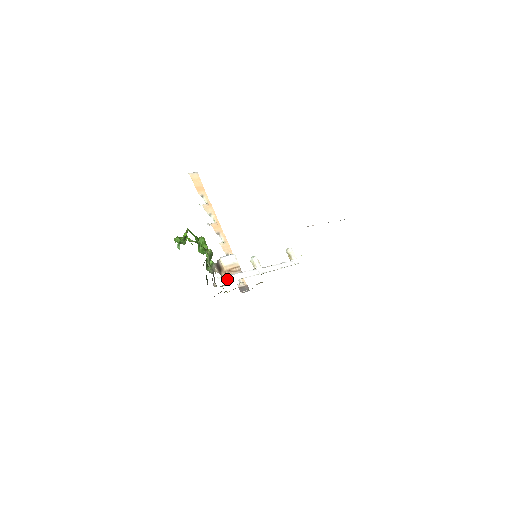
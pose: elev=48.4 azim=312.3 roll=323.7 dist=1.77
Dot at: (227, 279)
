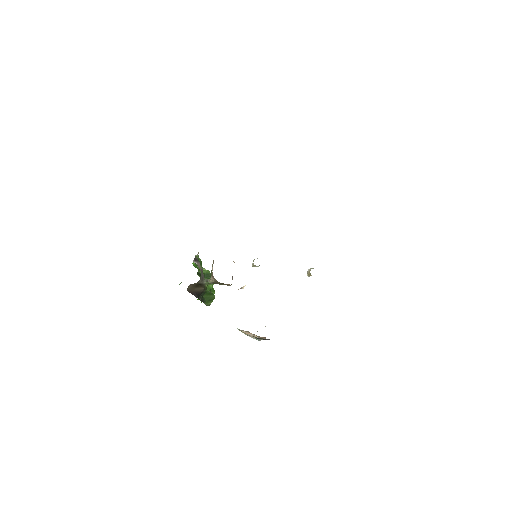
Dot at: occluded
